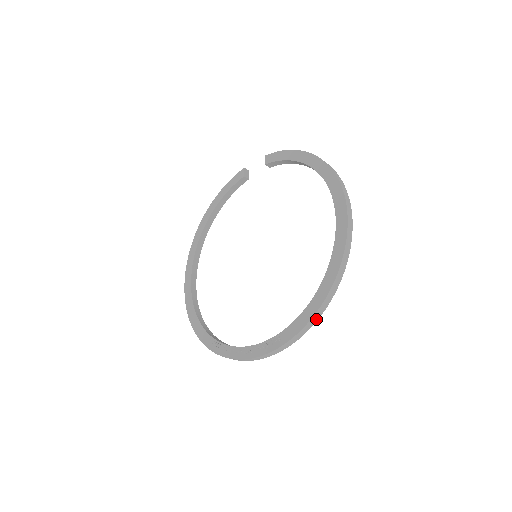
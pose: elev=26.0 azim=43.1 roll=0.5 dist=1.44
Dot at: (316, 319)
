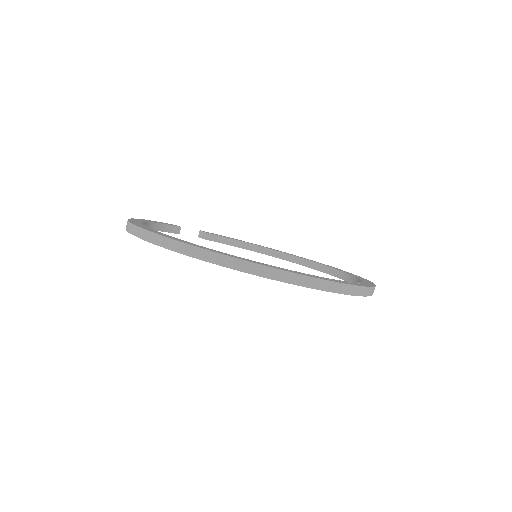
Dot at: occluded
